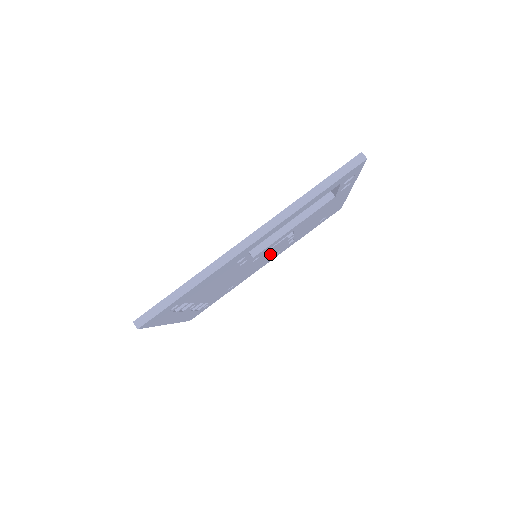
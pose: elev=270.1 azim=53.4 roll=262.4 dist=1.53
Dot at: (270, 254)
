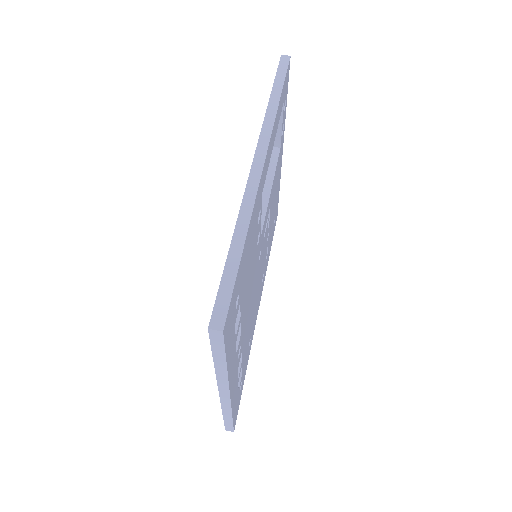
Dot at: (262, 266)
